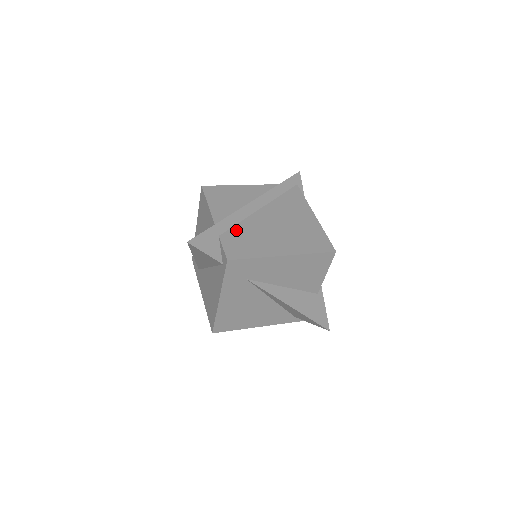
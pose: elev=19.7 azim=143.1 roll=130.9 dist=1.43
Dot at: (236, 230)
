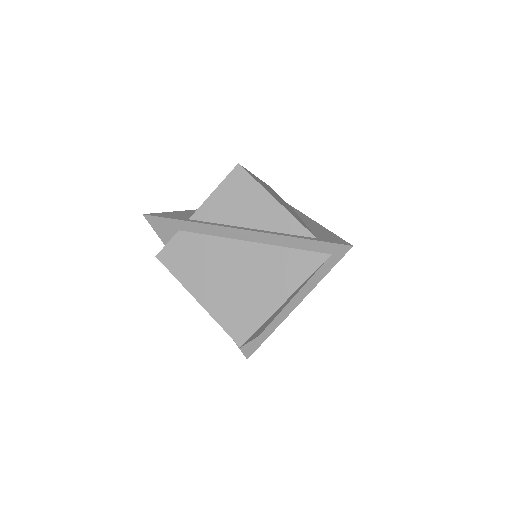
Dot at: (198, 239)
